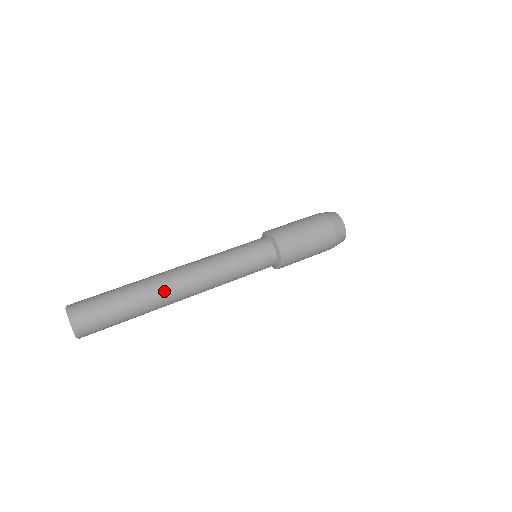
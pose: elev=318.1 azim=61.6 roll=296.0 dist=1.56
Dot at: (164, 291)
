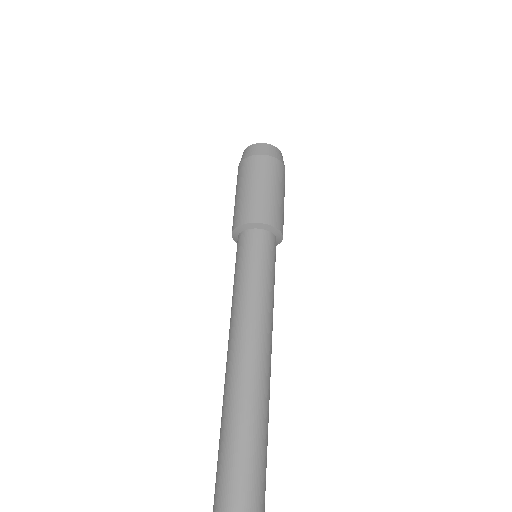
Dot at: (250, 383)
